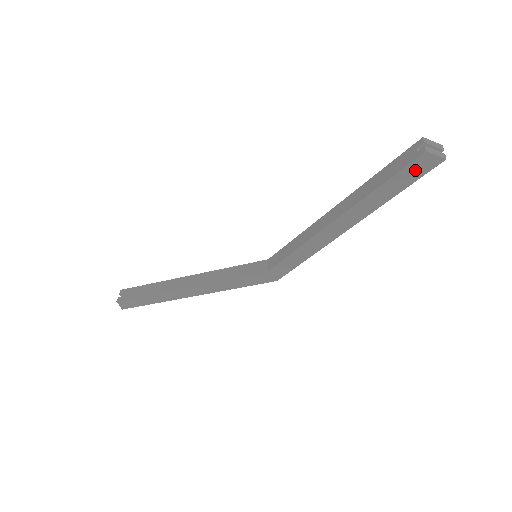
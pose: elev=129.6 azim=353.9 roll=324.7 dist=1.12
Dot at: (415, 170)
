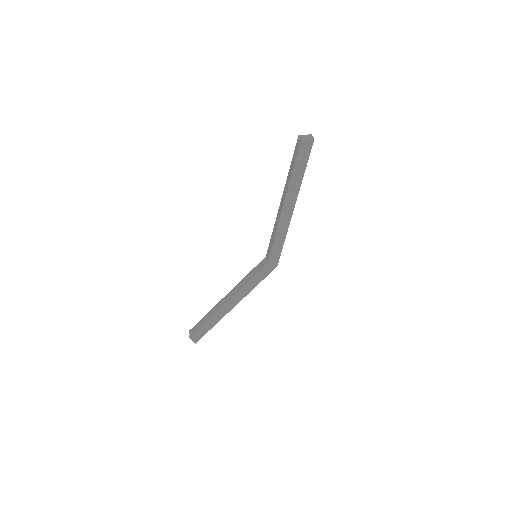
Dot at: (304, 153)
